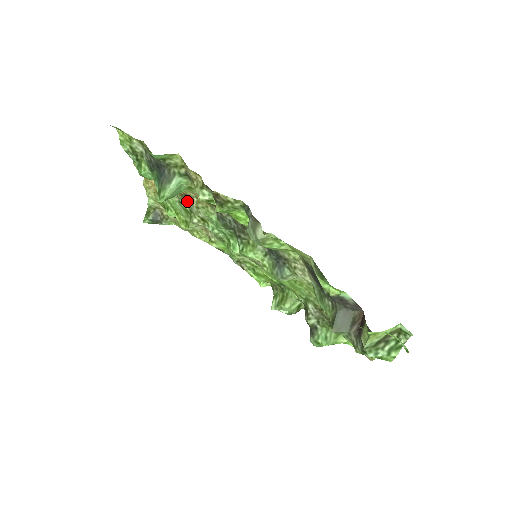
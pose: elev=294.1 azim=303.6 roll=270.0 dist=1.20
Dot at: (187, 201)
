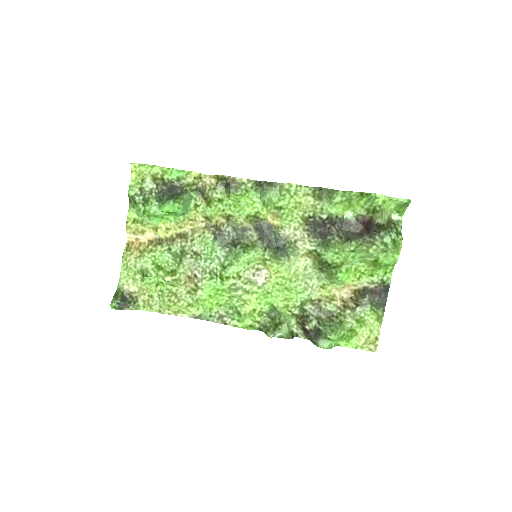
Dot at: (179, 242)
